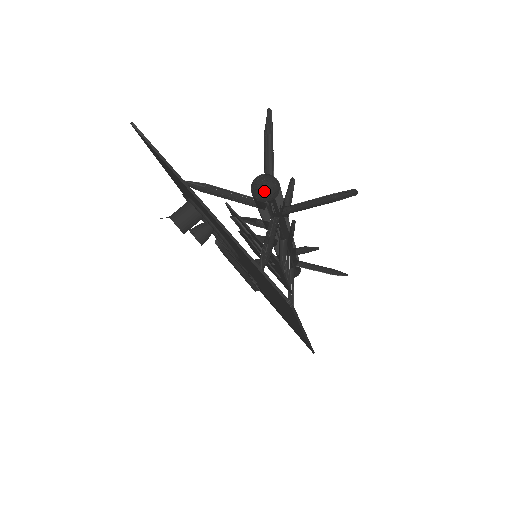
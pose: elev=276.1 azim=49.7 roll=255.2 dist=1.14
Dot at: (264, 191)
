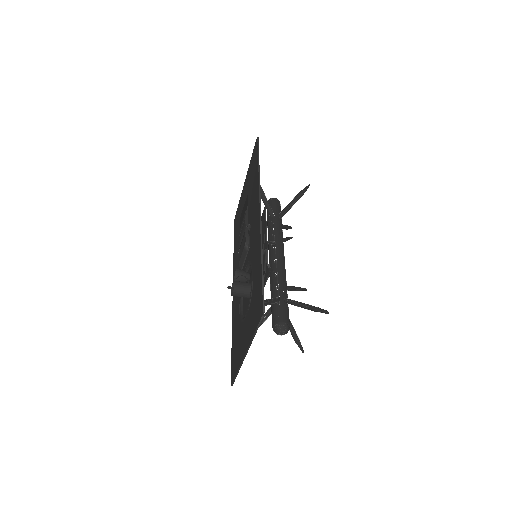
Dot at: (277, 334)
